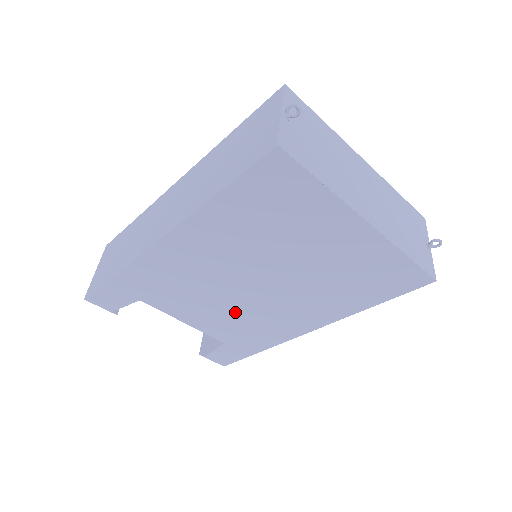
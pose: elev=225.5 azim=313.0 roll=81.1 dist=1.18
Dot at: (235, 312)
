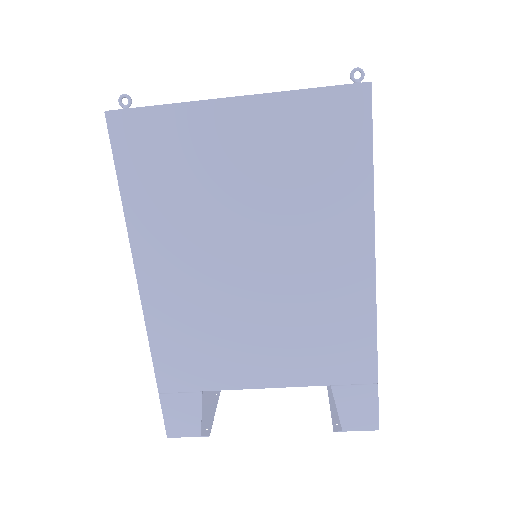
Dot at: (283, 323)
